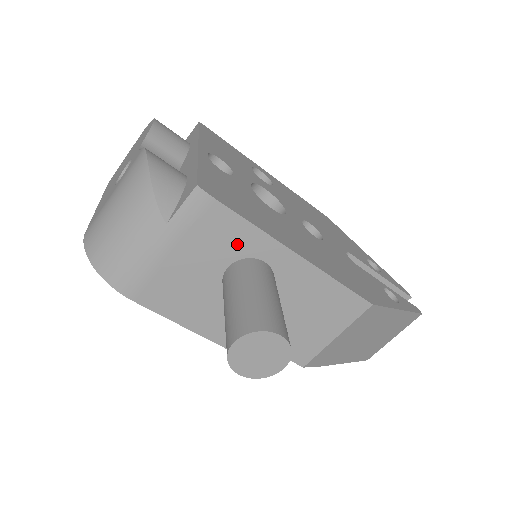
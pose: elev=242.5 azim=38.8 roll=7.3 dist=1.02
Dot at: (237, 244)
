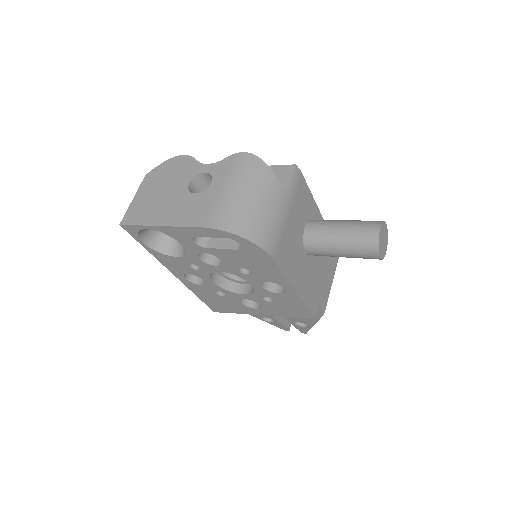
Dot at: (307, 208)
